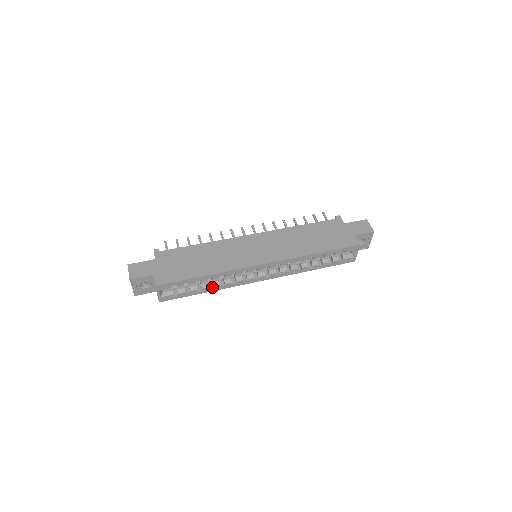
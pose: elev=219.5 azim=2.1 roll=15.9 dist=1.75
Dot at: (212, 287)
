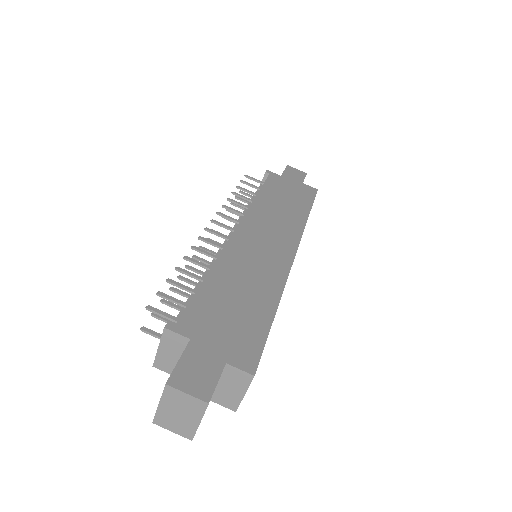
Dot at: occluded
